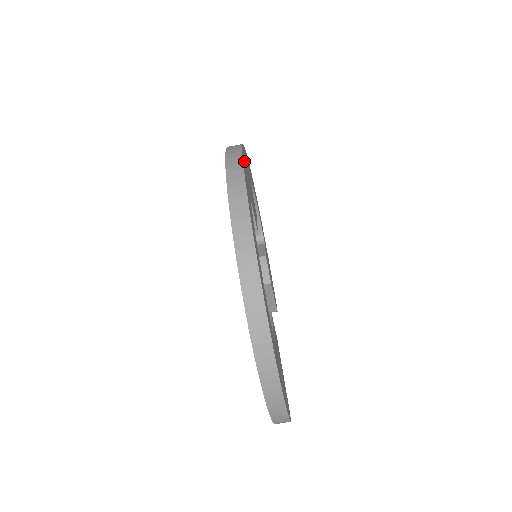
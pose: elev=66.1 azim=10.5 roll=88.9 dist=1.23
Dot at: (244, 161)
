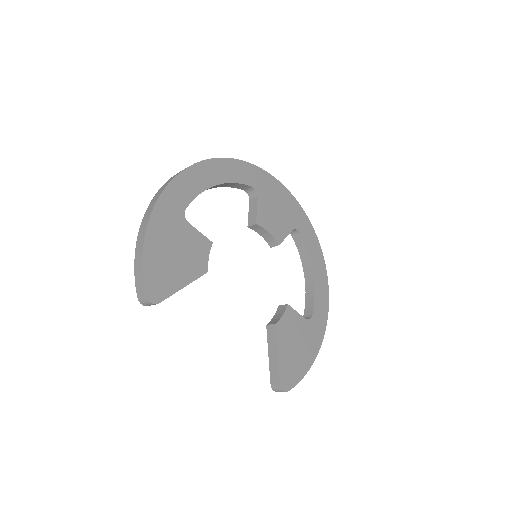
Dot at: (276, 186)
